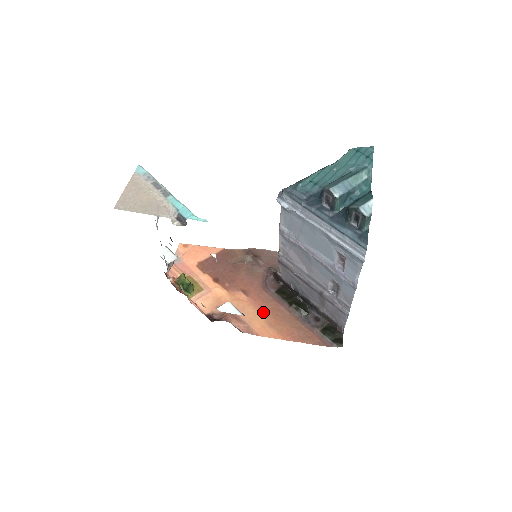
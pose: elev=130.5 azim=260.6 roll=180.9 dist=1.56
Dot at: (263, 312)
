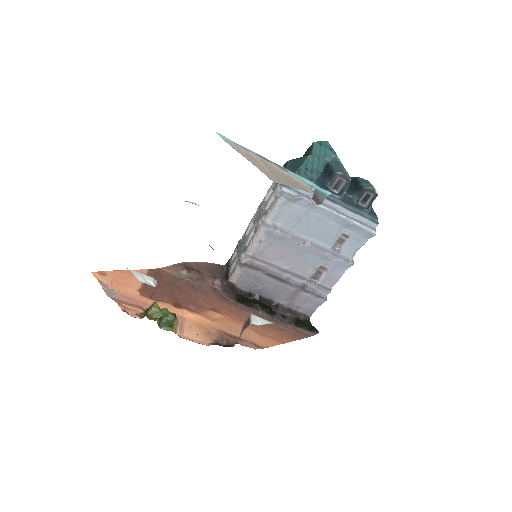
Dot at: occluded
